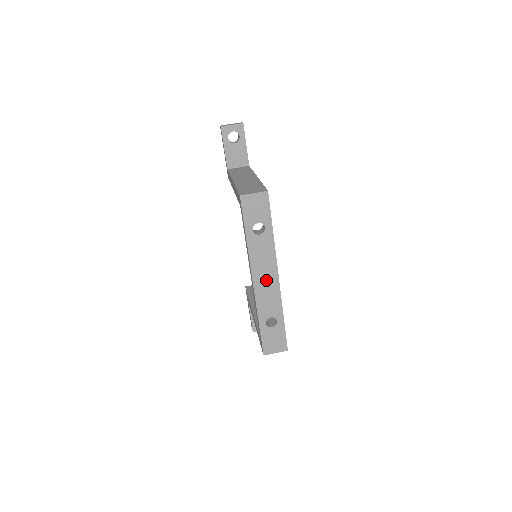
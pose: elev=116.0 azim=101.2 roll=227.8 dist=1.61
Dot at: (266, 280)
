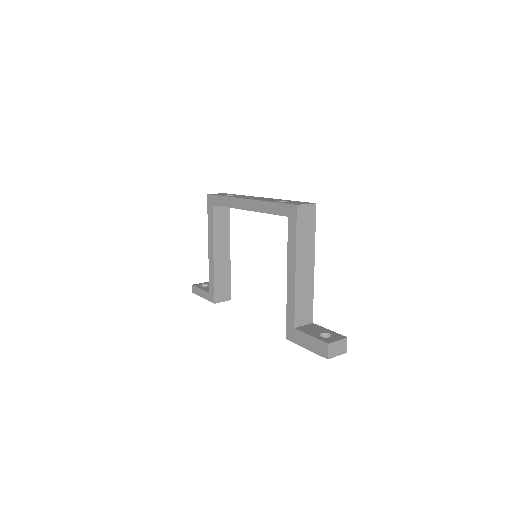
Dot at: (256, 198)
